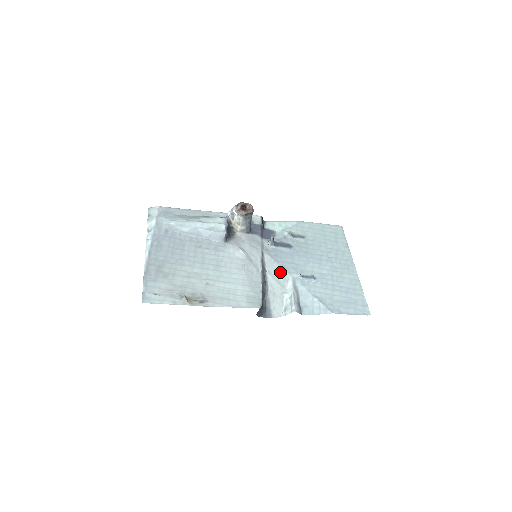
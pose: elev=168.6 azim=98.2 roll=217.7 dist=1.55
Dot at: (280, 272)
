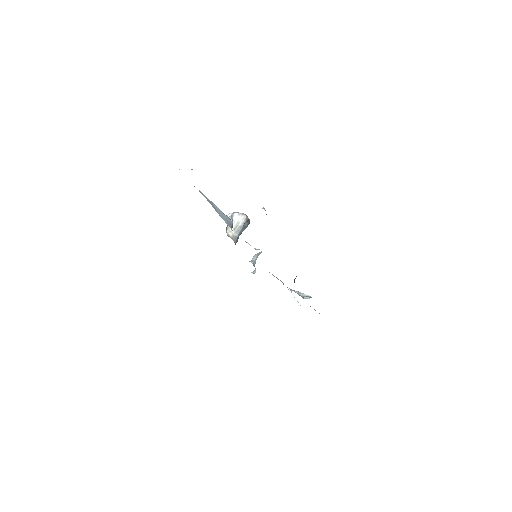
Dot at: occluded
